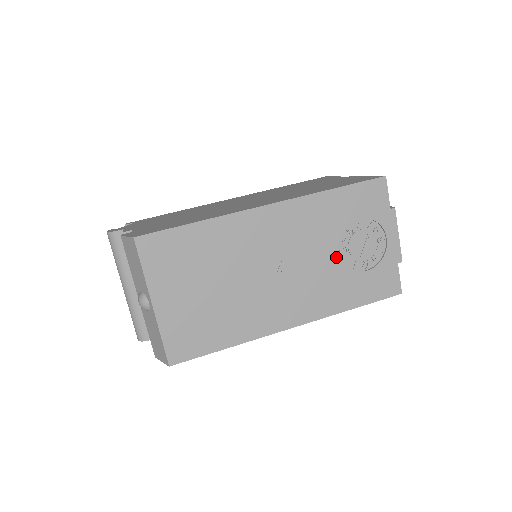
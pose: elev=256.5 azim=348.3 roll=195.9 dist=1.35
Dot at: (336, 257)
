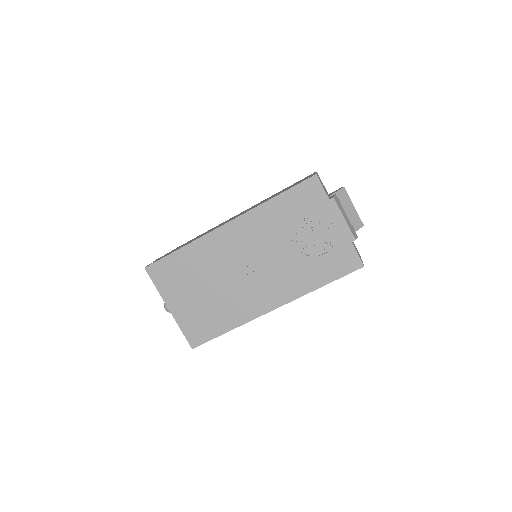
Dot at: (293, 249)
